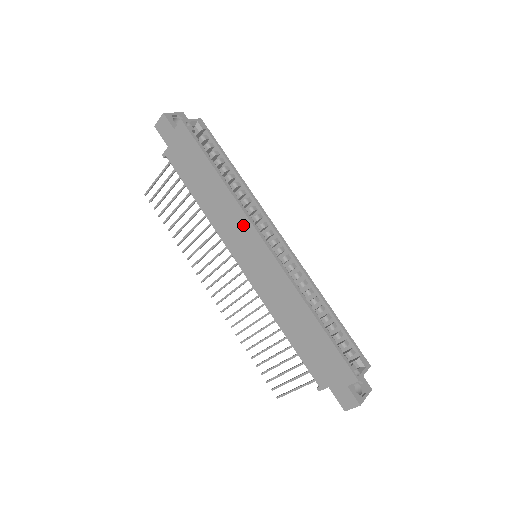
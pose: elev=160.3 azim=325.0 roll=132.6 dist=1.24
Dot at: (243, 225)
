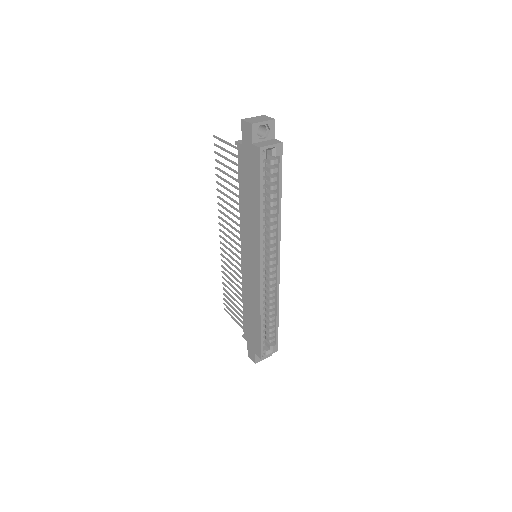
Dot at: (255, 245)
